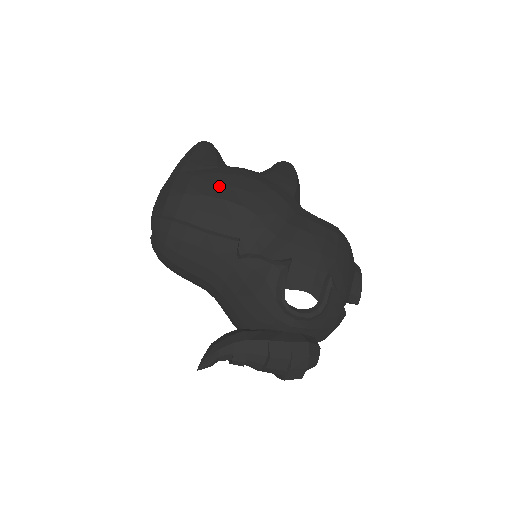
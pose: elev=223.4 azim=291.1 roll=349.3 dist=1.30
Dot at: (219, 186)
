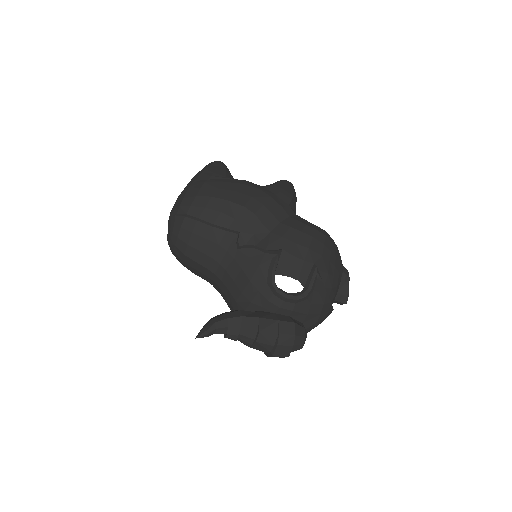
Dot at: (225, 191)
